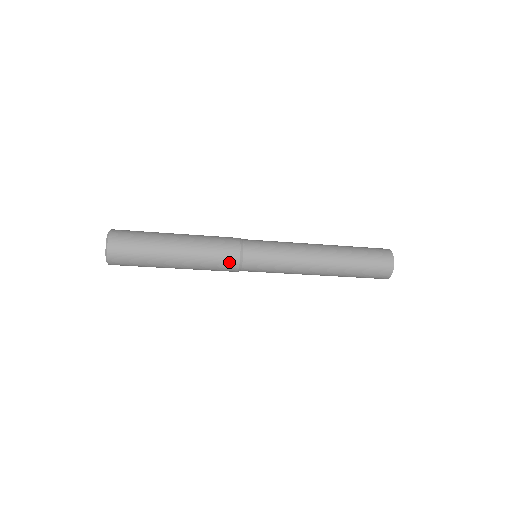
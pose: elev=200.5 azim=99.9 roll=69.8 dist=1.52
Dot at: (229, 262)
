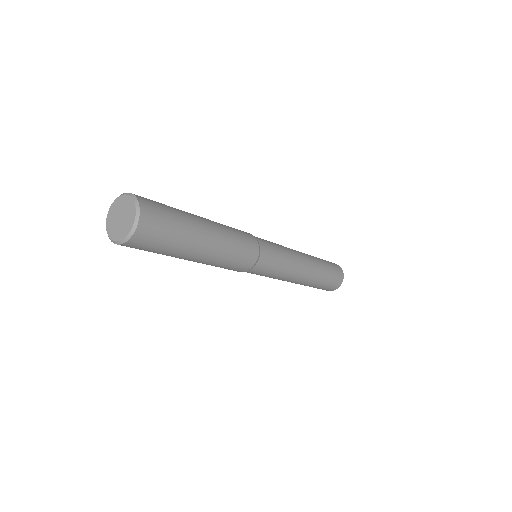
Dot at: (251, 254)
